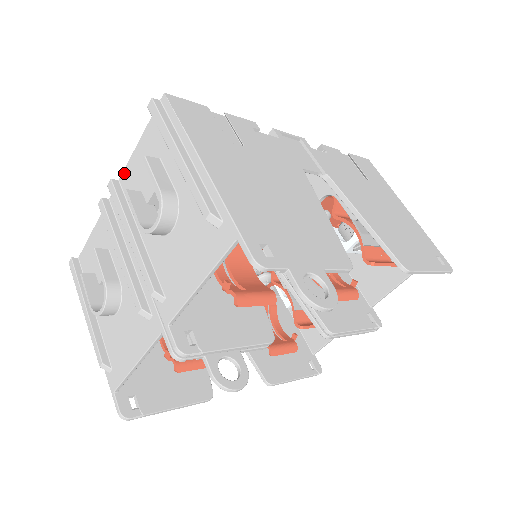
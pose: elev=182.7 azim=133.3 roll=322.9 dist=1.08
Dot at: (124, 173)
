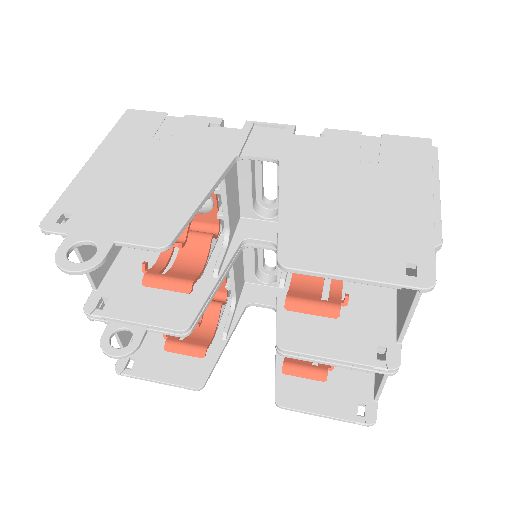
Dot at: occluded
